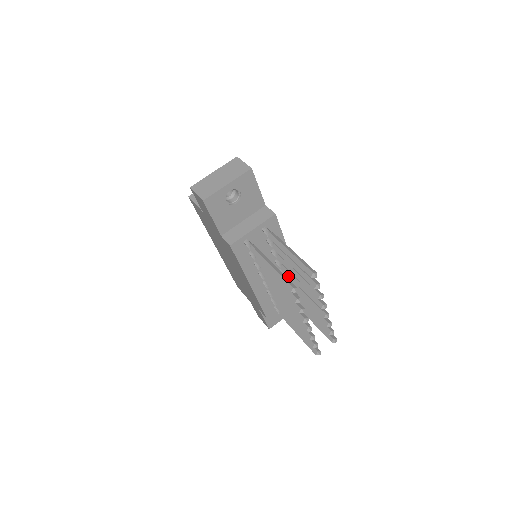
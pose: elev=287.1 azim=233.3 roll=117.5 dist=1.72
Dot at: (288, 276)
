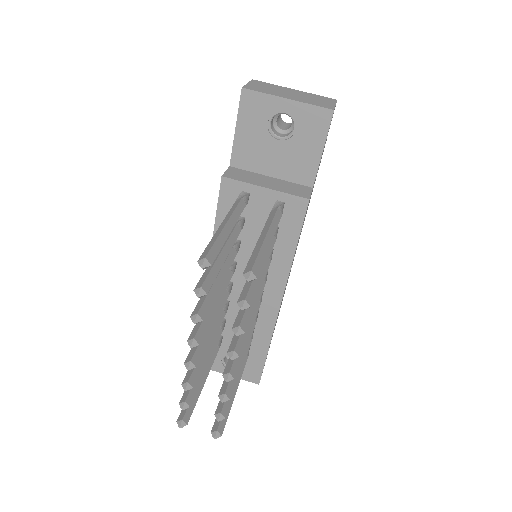
Dot at: occluded
